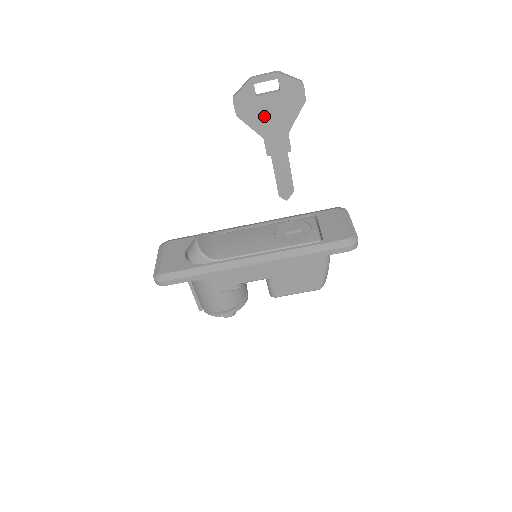
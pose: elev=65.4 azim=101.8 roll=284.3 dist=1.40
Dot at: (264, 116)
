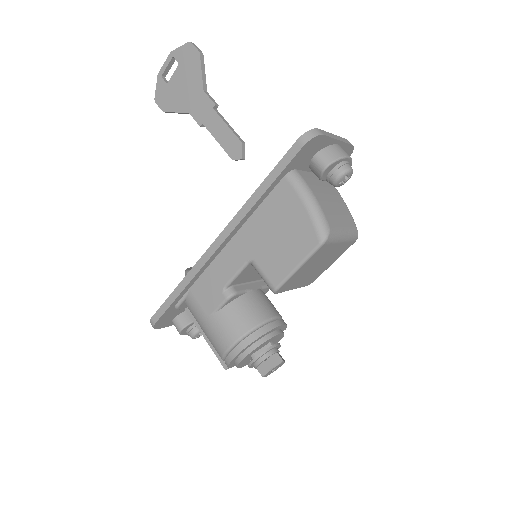
Dot at: (180, 94)
